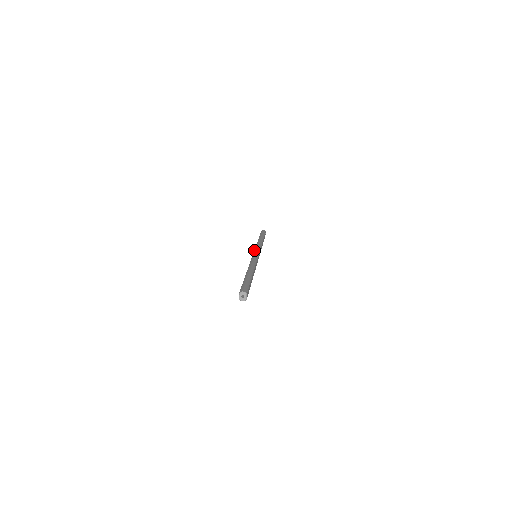
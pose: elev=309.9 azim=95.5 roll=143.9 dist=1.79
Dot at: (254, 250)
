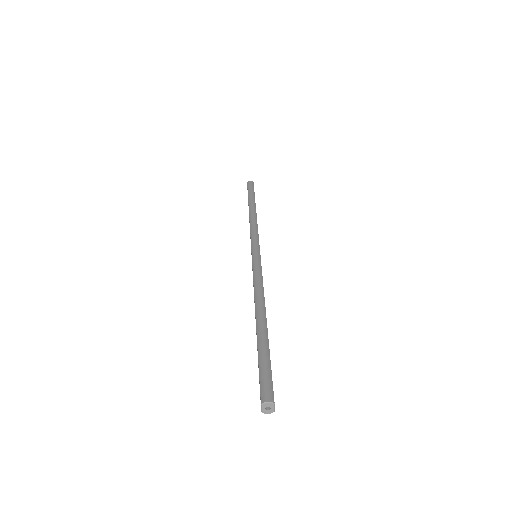
Dot at: (251, 243)
